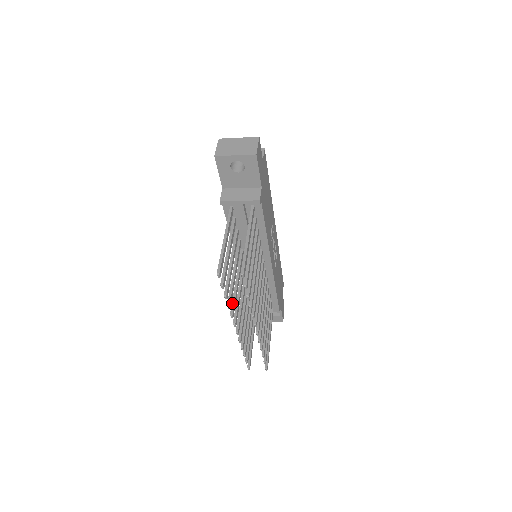
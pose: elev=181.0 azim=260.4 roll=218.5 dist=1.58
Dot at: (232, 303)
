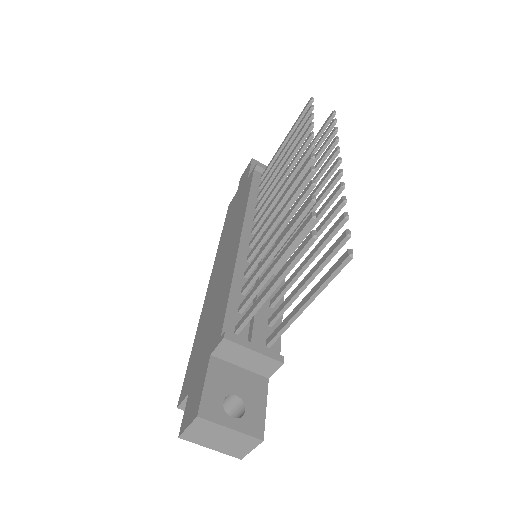
Dot at: (301, 147)
